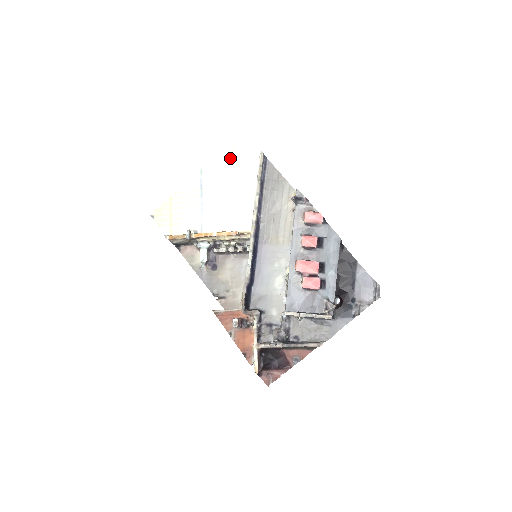
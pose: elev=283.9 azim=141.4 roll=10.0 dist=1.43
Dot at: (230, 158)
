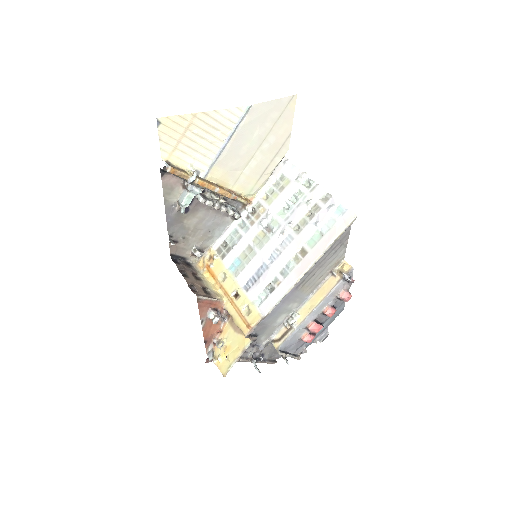
Dot at: (280, 110)
